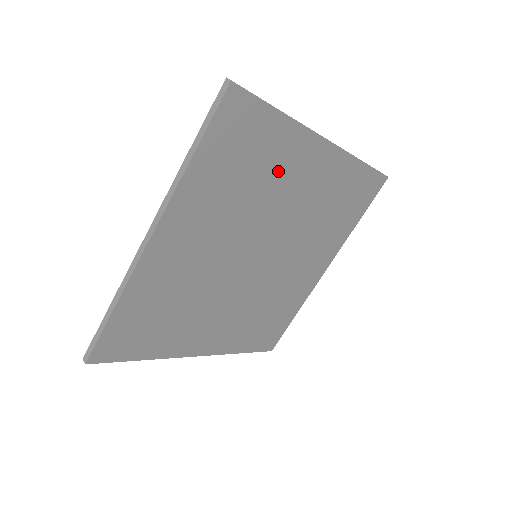
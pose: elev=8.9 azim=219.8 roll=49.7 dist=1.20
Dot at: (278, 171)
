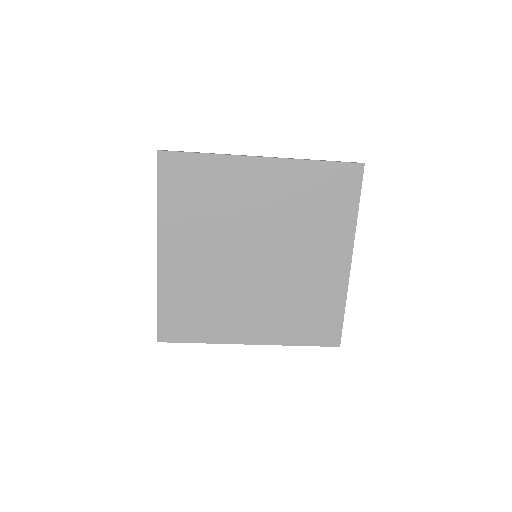
Dot at: (230, 190)
